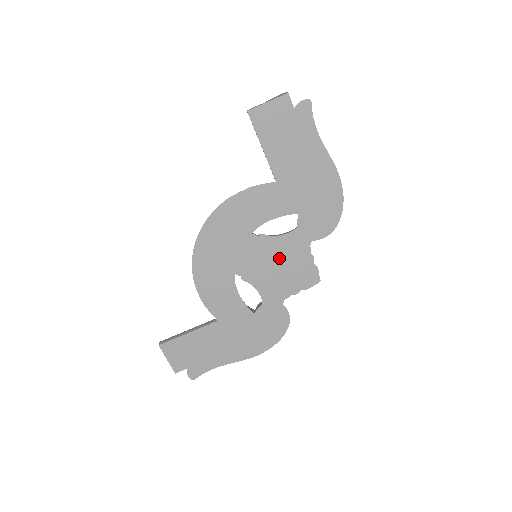
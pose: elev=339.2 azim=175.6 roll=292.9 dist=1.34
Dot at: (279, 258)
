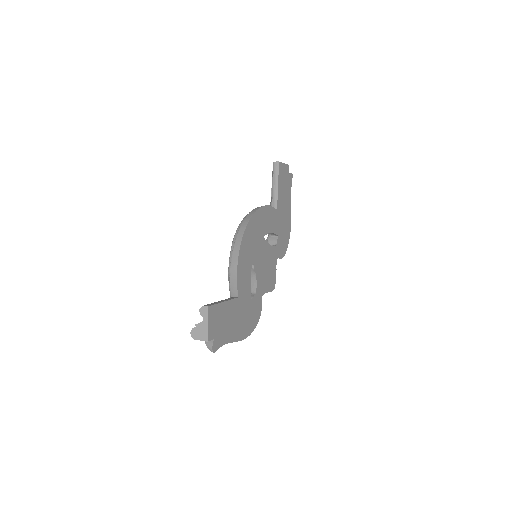
Dot at: (268, 262)
